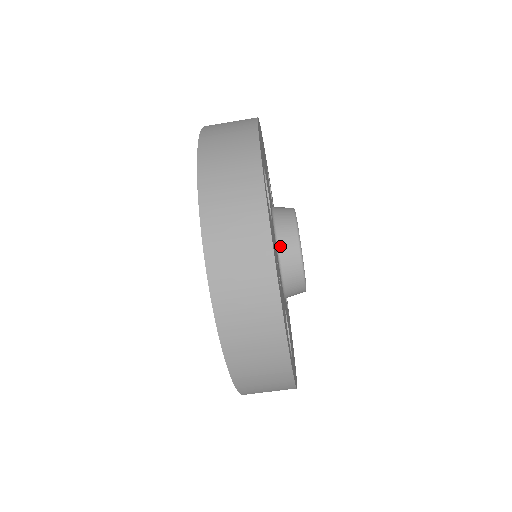
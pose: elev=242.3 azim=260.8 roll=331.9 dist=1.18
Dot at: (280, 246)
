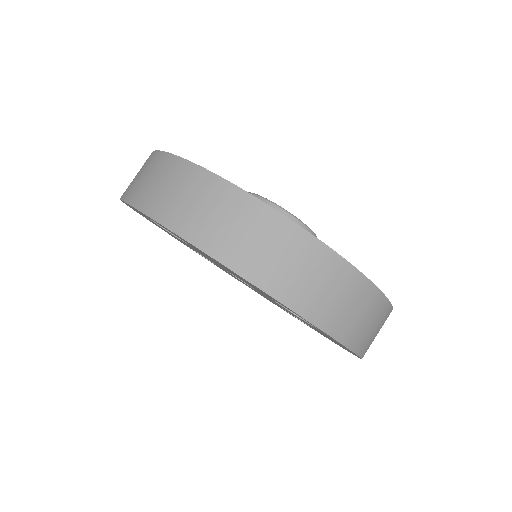
Dot at: occluded
